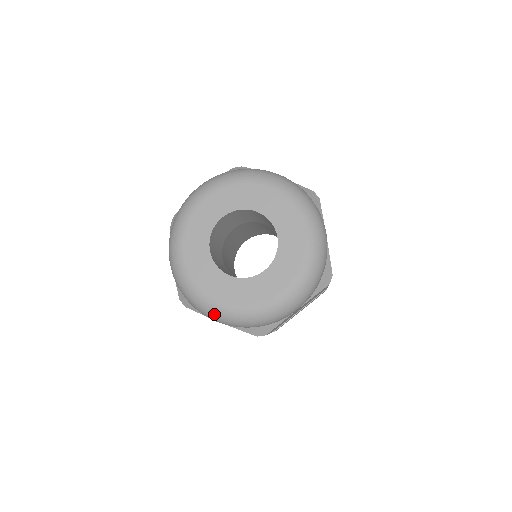
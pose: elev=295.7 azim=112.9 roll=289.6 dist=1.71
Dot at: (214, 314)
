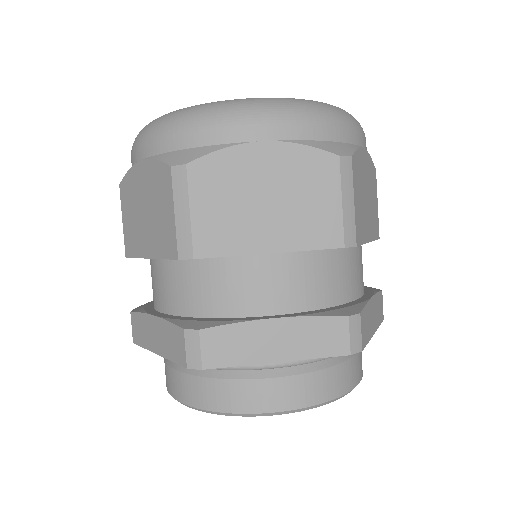
Dot at: (254, 103)
